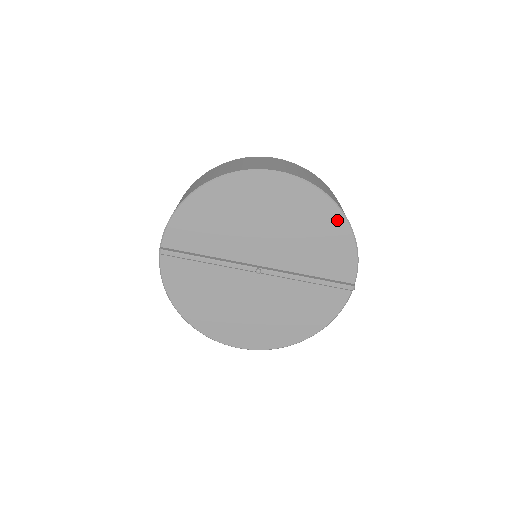
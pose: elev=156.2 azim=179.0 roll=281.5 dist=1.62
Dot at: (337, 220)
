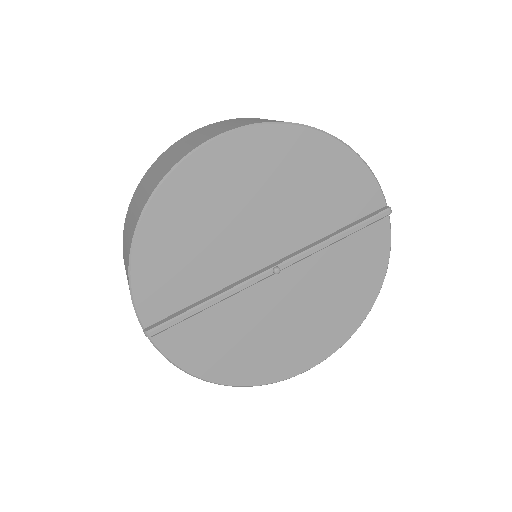
Dot at: (323, 146)
